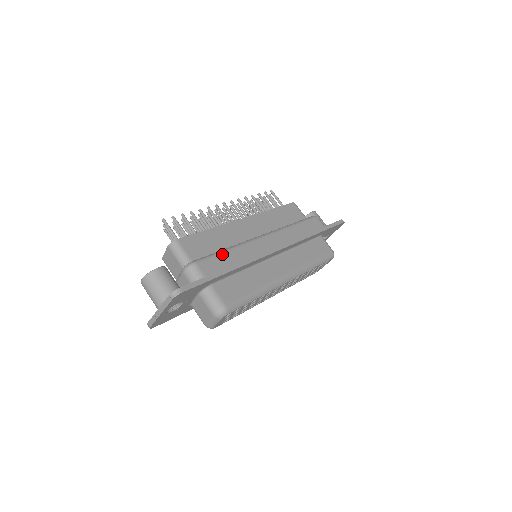
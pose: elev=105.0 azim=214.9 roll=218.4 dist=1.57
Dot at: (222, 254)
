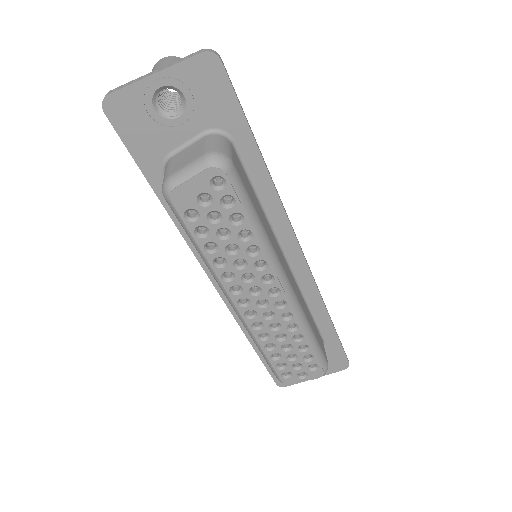
Dot at: occluded
